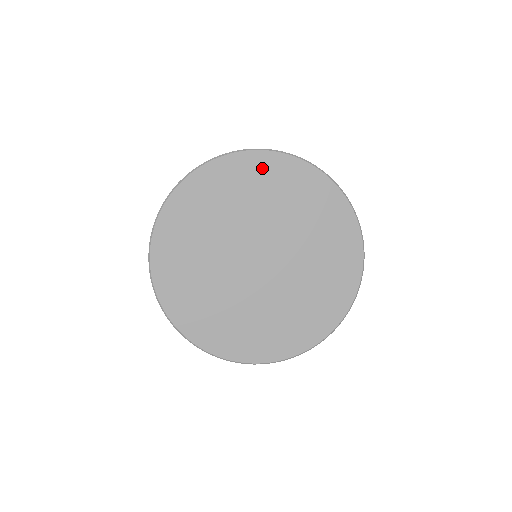
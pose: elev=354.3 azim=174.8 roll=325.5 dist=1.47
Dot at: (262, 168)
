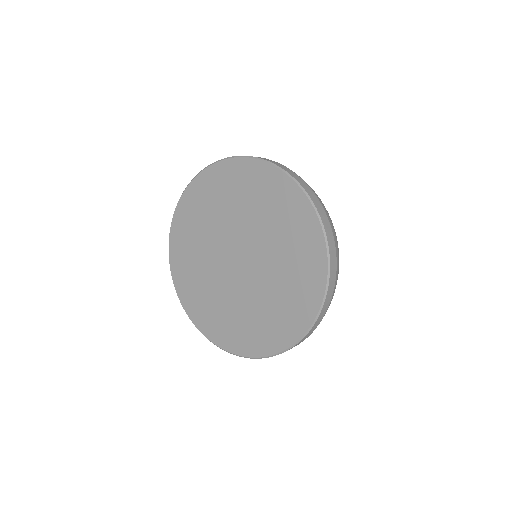
Dot at: (257, 177)
